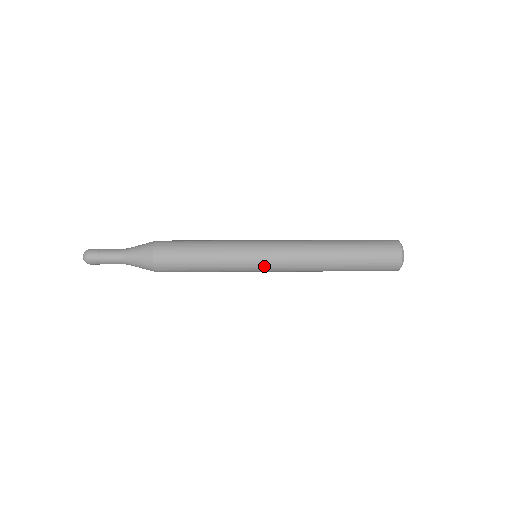
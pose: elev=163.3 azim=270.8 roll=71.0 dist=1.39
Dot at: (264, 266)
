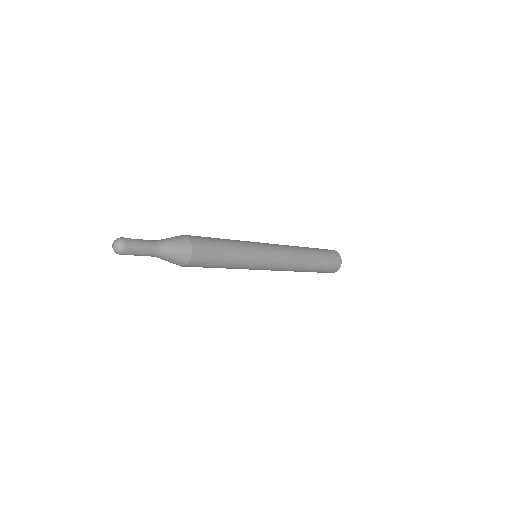
Dot at: (267, 266)
